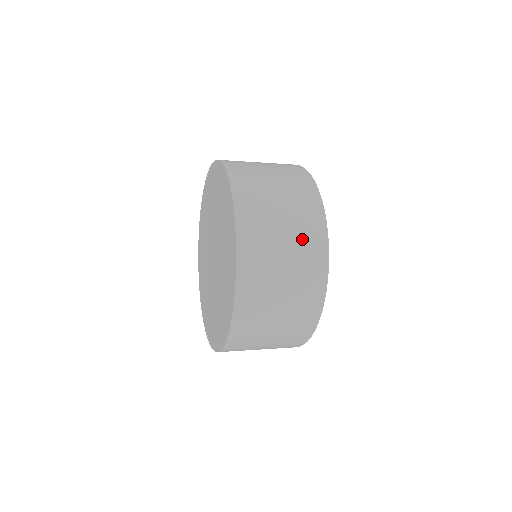
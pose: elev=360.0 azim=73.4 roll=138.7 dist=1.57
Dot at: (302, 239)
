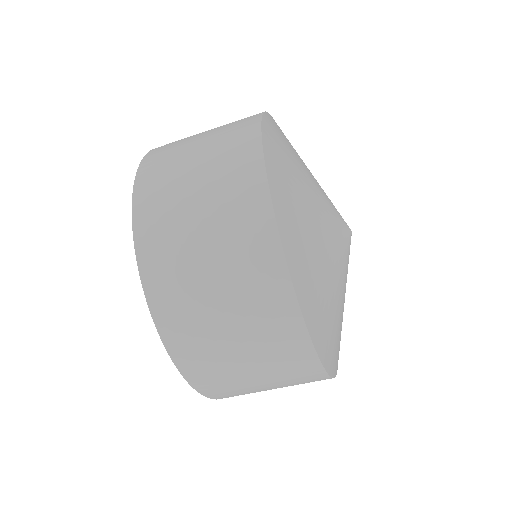
Dot at: (227, 205)
